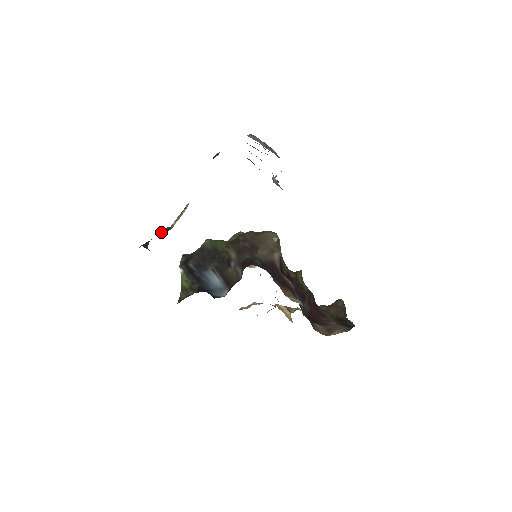
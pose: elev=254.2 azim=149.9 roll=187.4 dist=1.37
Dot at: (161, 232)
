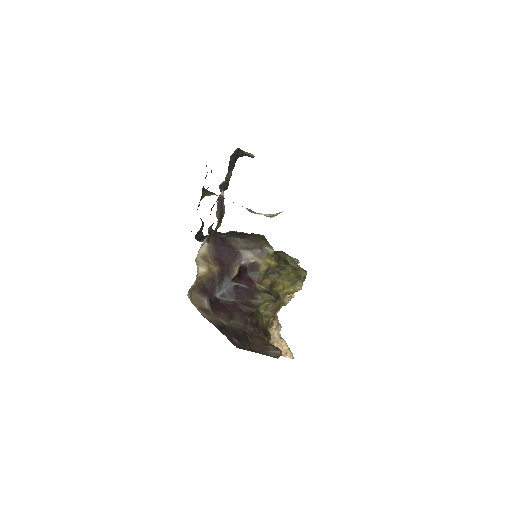
Dot at: occluded
